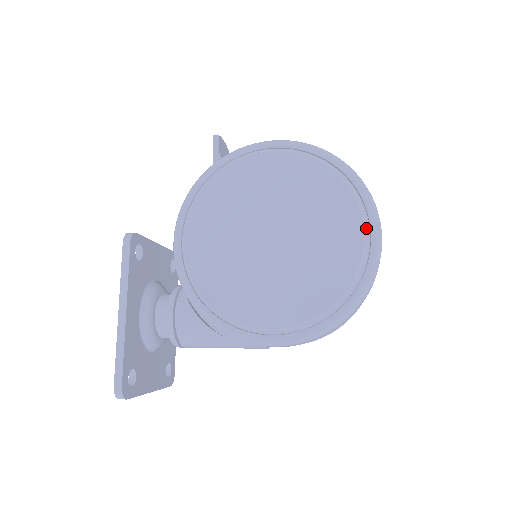
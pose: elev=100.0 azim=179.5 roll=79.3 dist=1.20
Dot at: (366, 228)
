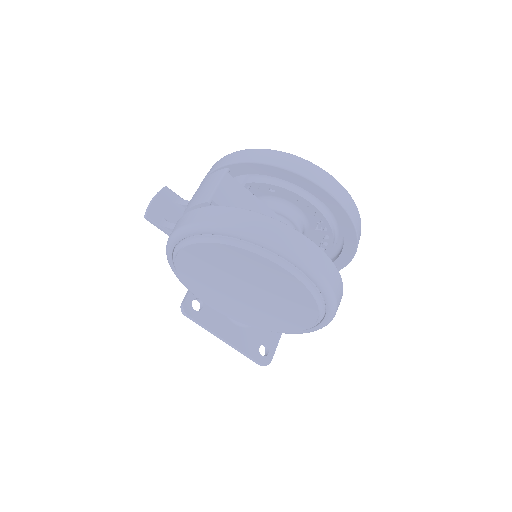
Dot at: (292, 268)
